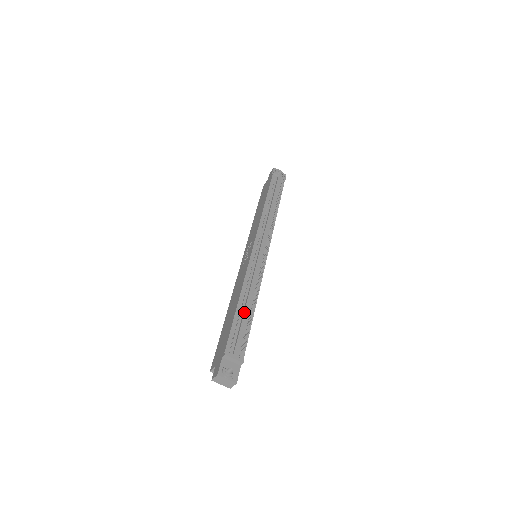
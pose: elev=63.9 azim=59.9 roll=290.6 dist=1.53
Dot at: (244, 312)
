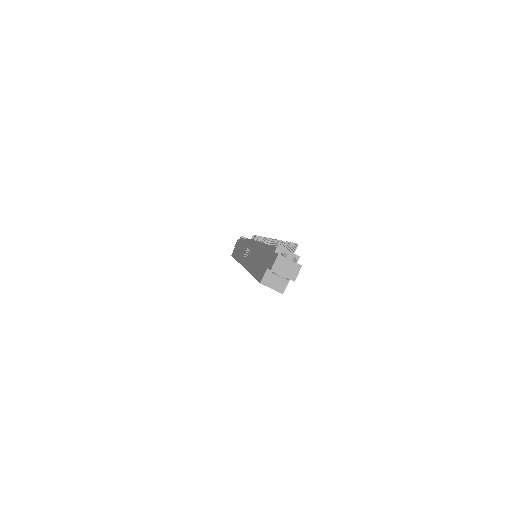
Dot at: occluded
